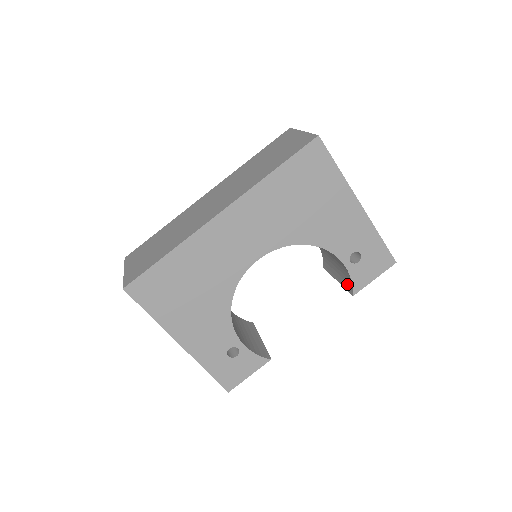
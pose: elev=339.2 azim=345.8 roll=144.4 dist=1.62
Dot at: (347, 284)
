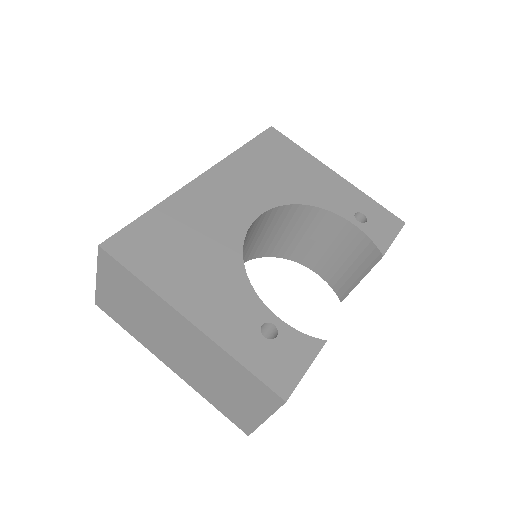
Dot at: (370, 257)
